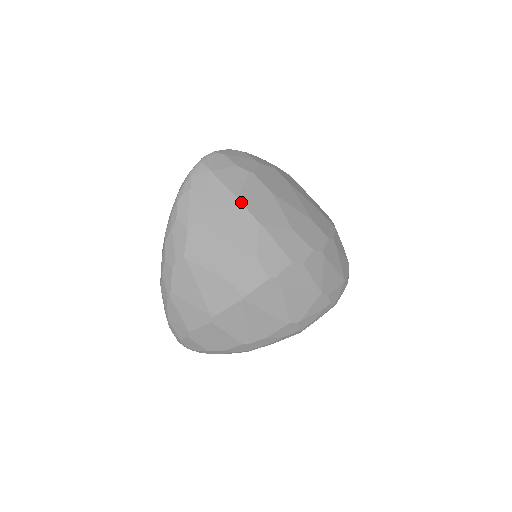
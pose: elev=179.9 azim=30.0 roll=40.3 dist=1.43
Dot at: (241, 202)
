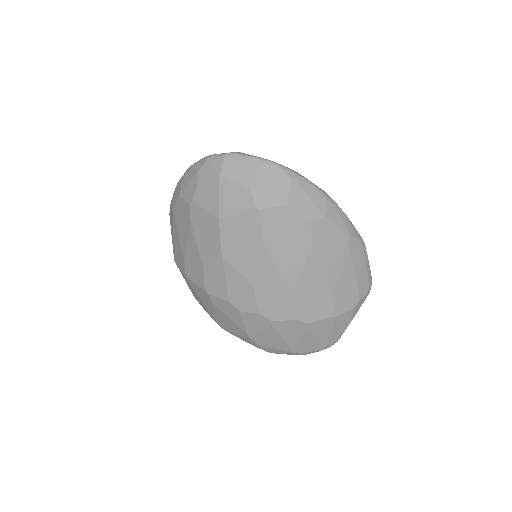
Dot at: (219, 224)
